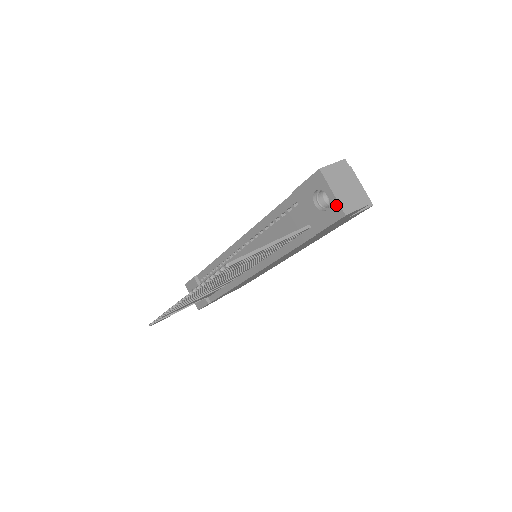
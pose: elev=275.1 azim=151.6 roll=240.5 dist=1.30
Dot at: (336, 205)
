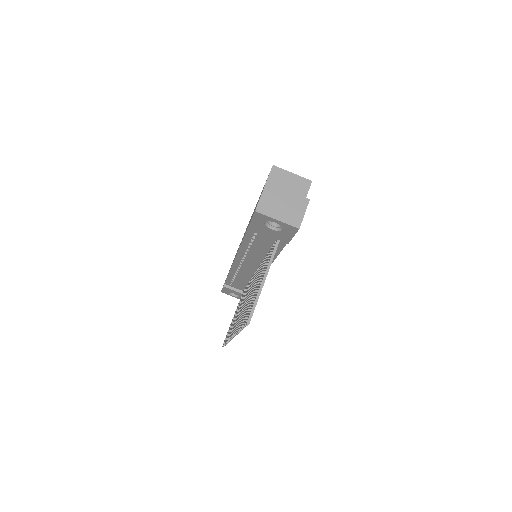
Dot at: (287, 226)
